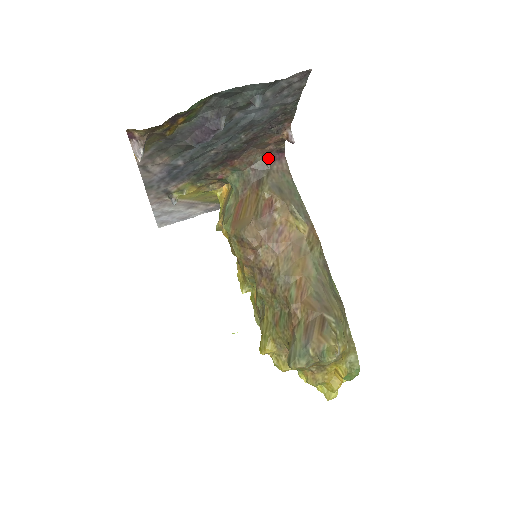
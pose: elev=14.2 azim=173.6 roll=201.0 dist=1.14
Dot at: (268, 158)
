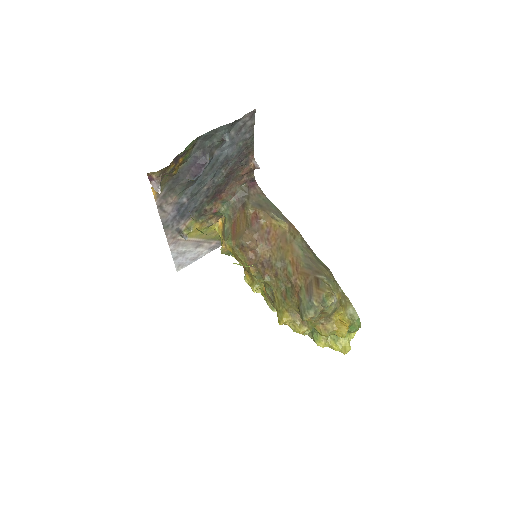
Dot at: (245, 187)
